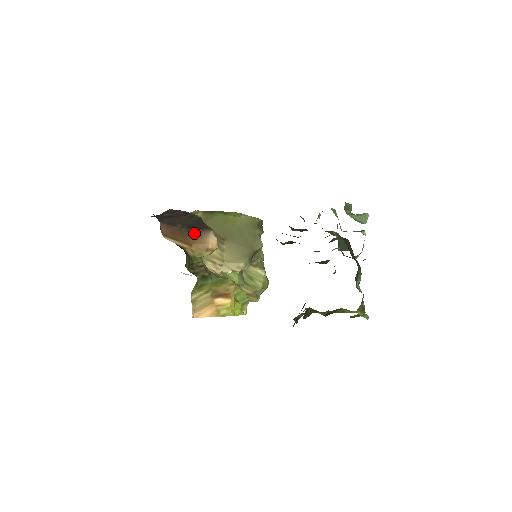
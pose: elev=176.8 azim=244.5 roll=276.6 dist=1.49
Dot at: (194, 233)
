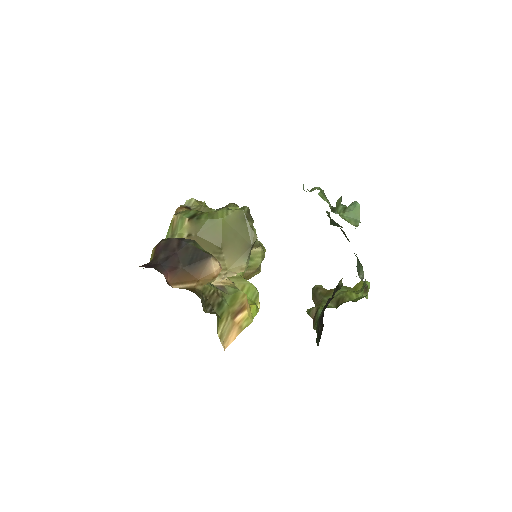
Dot at: (197, 267)
